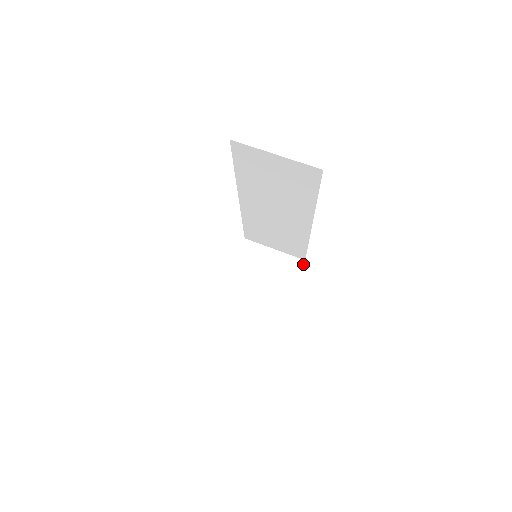
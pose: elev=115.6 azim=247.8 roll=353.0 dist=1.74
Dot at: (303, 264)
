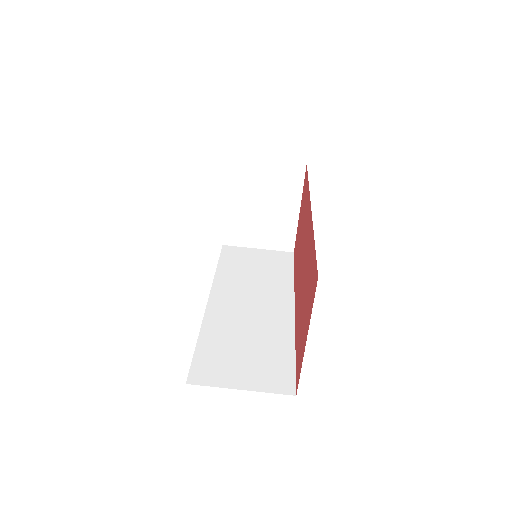
Dot at: (305, 169)
